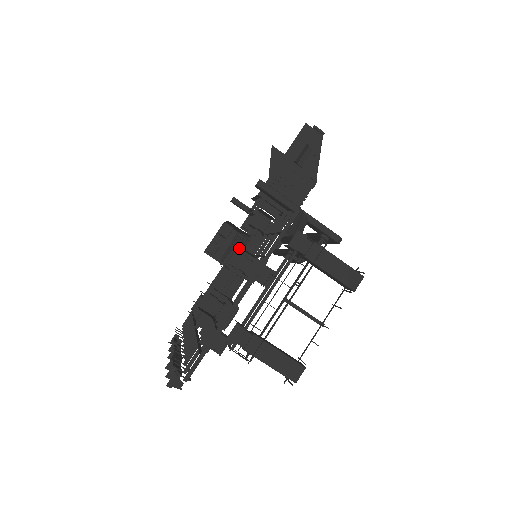
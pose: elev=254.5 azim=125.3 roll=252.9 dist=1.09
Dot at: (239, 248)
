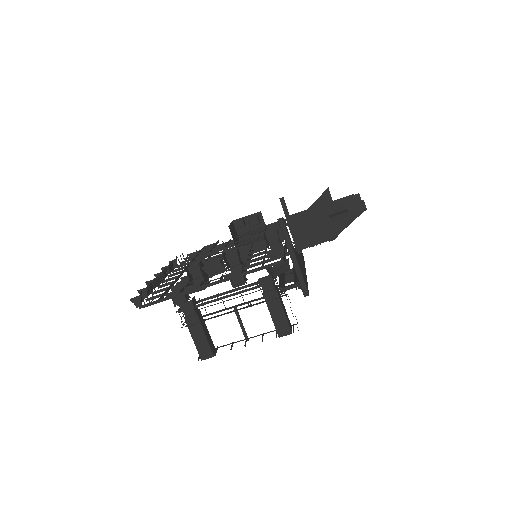
Dot at: (241, 247)
